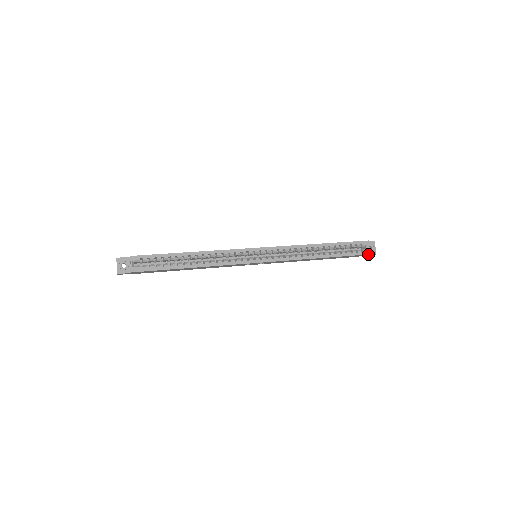
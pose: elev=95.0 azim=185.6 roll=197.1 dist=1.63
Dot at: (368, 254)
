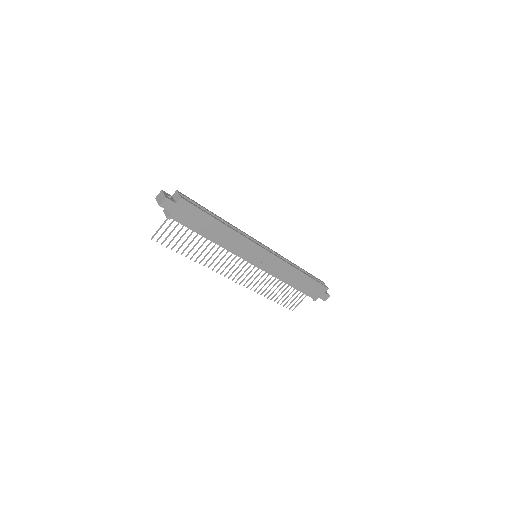
Dot at: (327, 288)
